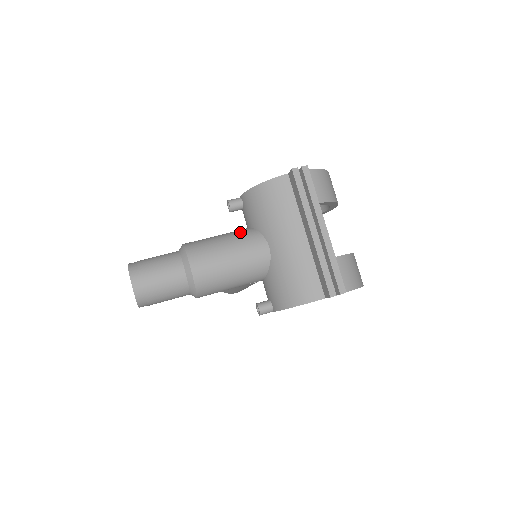
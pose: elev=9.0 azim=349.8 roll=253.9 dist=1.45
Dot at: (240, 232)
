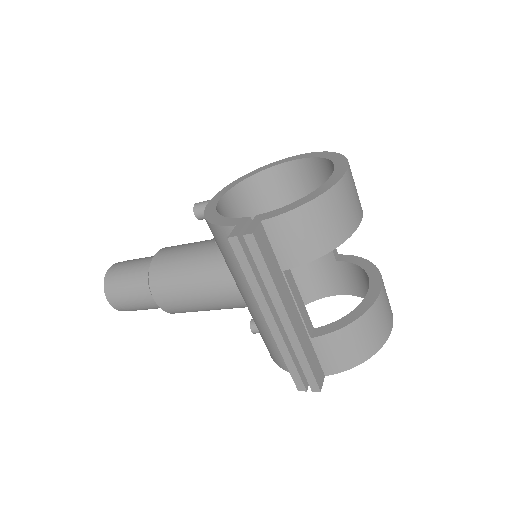
Dot at: (209, 259)
